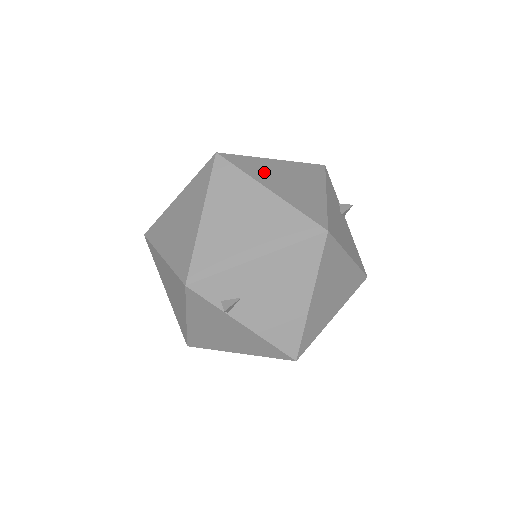
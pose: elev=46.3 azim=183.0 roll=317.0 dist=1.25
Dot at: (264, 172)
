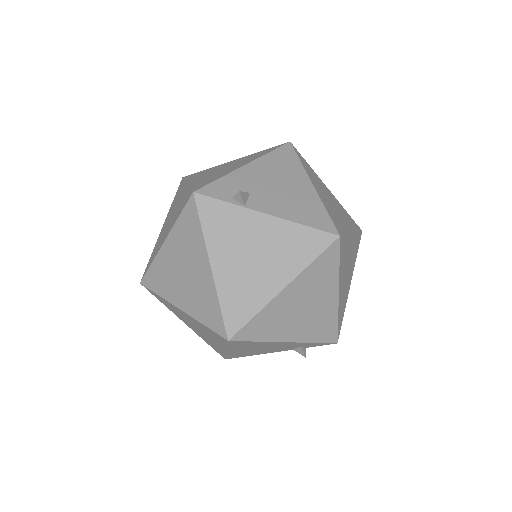
Dot at: occluded
